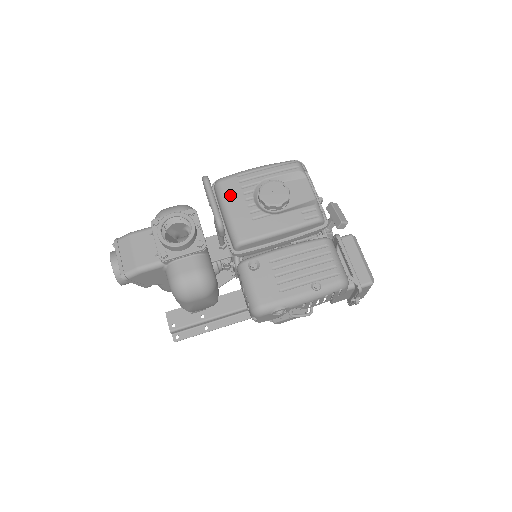
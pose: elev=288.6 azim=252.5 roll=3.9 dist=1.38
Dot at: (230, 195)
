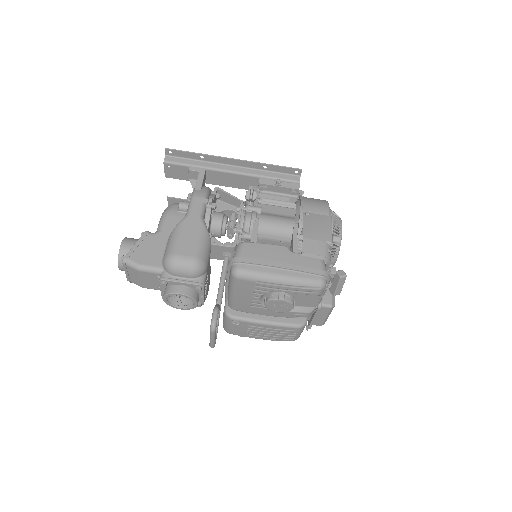
Dot at: (240, 289)
